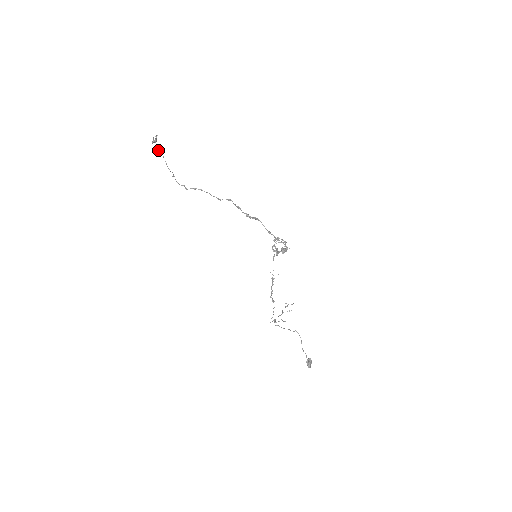
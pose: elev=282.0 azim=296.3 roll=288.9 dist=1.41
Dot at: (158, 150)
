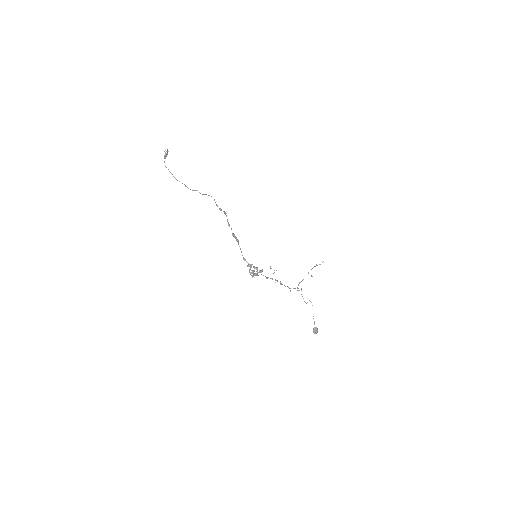
Dot at: occluded
